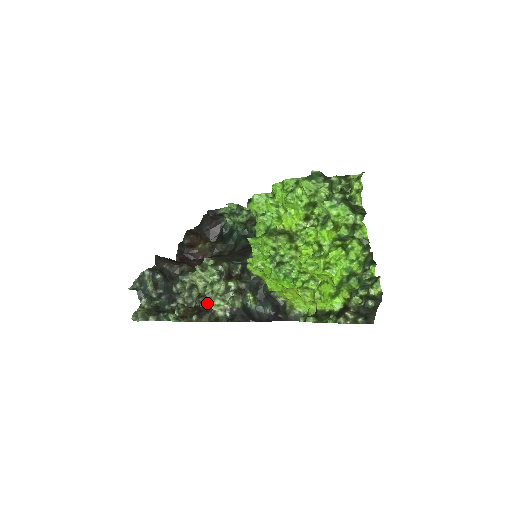
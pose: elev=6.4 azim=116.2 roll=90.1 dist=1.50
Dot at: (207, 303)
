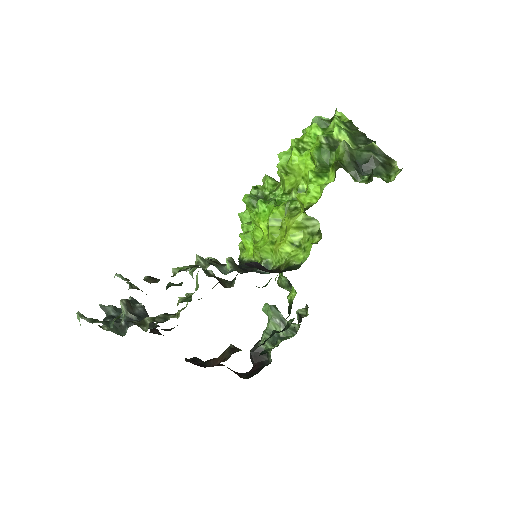
Dot at: occluded
